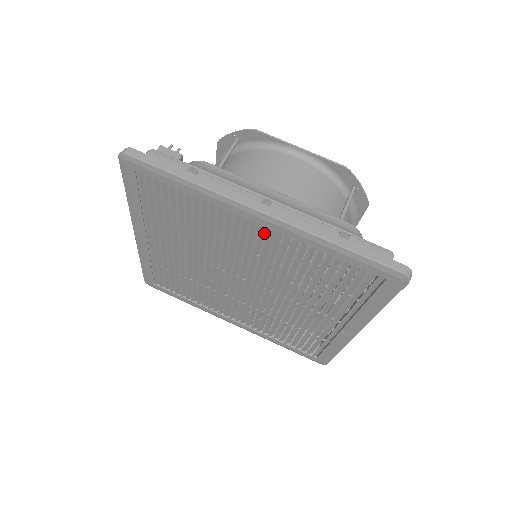
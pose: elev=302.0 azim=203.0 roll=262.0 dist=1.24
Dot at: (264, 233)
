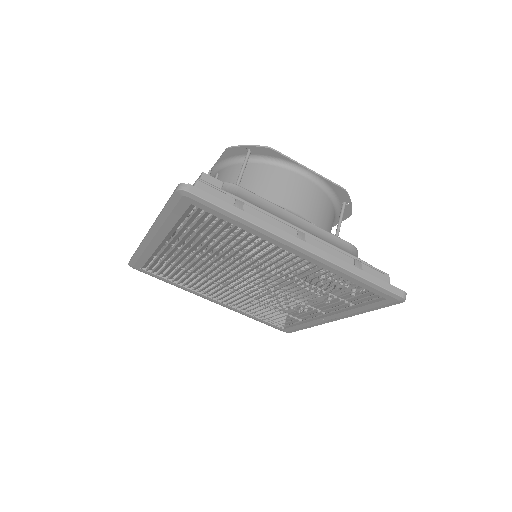
Dot at: (294, 258)
